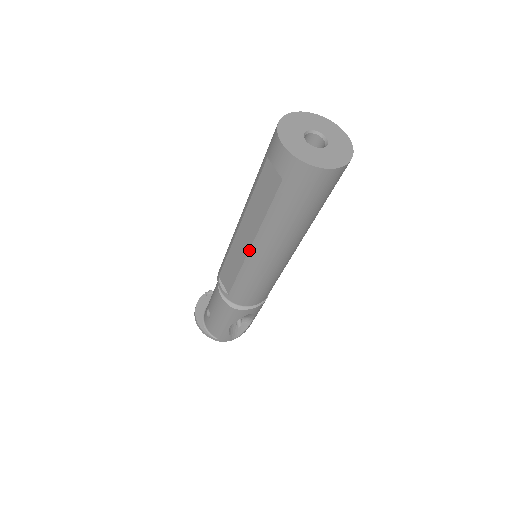
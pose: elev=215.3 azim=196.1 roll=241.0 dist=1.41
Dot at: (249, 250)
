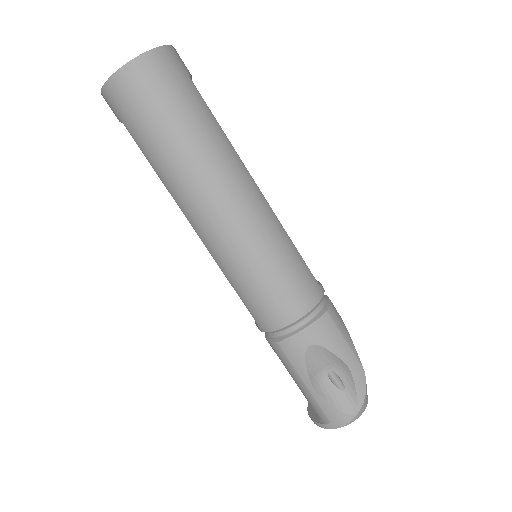
Dot at: (197, 234)
